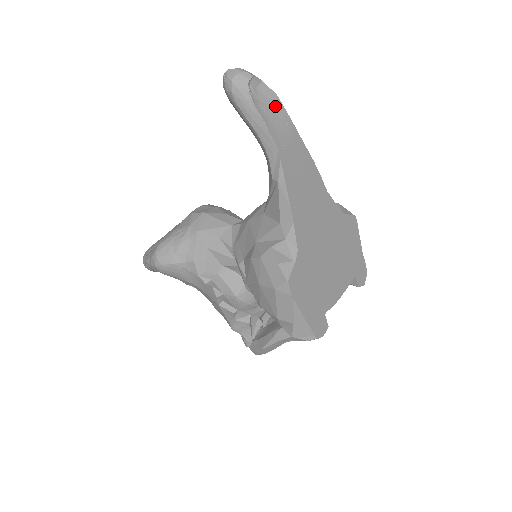
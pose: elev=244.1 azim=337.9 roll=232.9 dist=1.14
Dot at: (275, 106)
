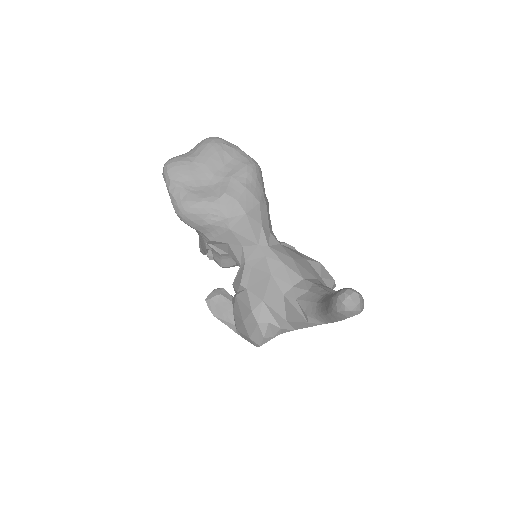
Dot at: occluded
